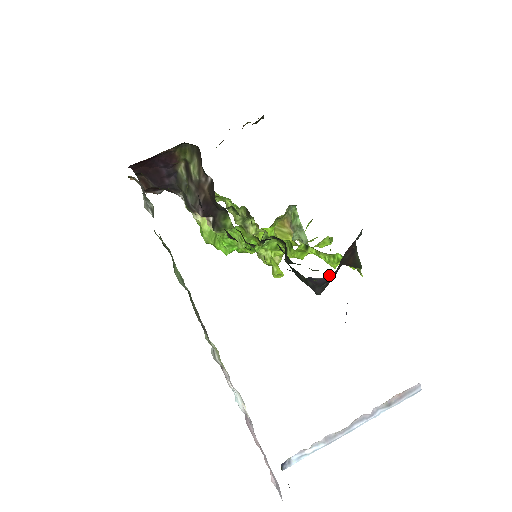
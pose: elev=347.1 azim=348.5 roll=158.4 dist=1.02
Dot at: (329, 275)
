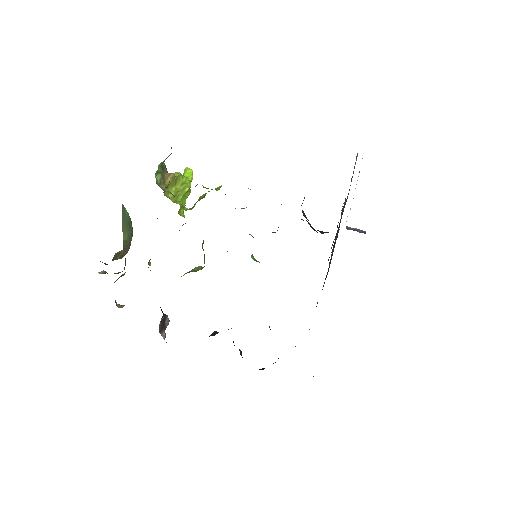
Dot at: occluded
